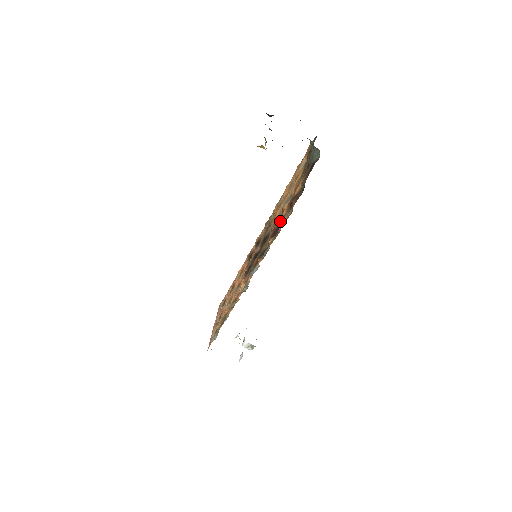
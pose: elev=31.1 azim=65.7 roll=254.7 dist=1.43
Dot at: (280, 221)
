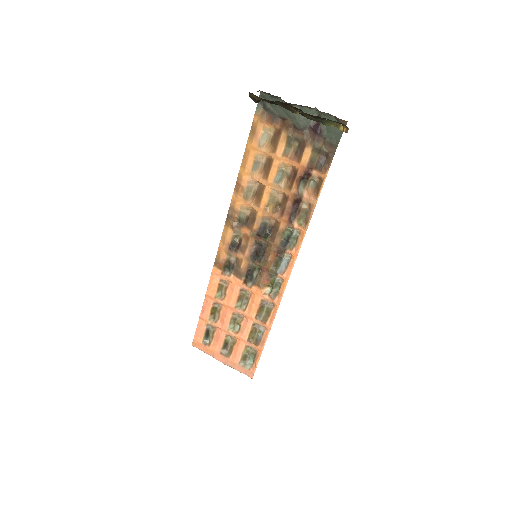
Dot at: (296, 200)
